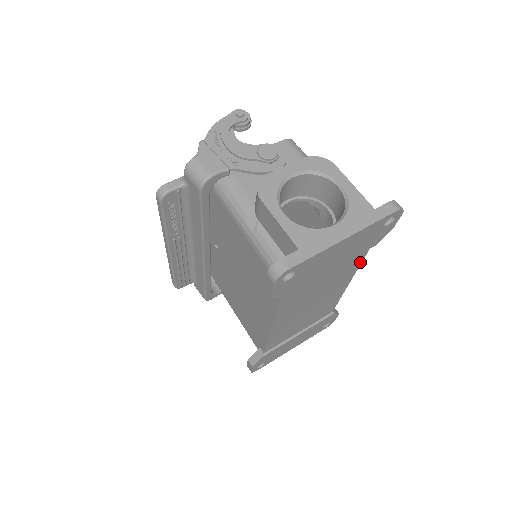
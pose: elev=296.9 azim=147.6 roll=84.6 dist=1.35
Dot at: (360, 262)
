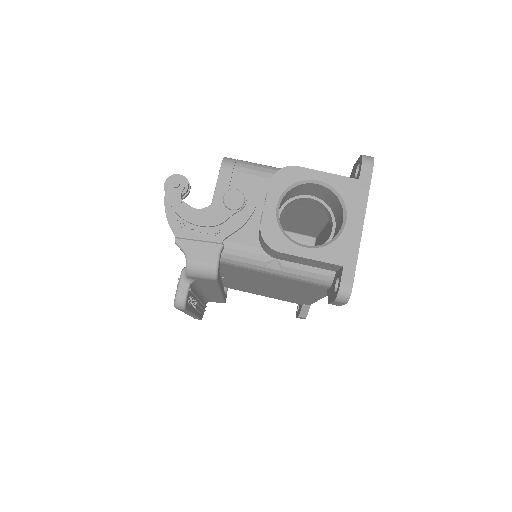
Dot at: occluded
